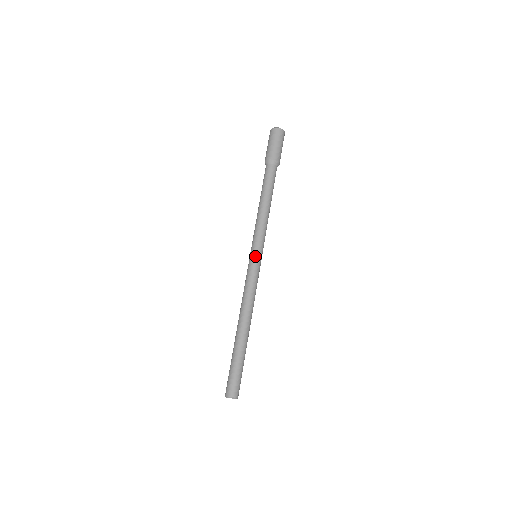
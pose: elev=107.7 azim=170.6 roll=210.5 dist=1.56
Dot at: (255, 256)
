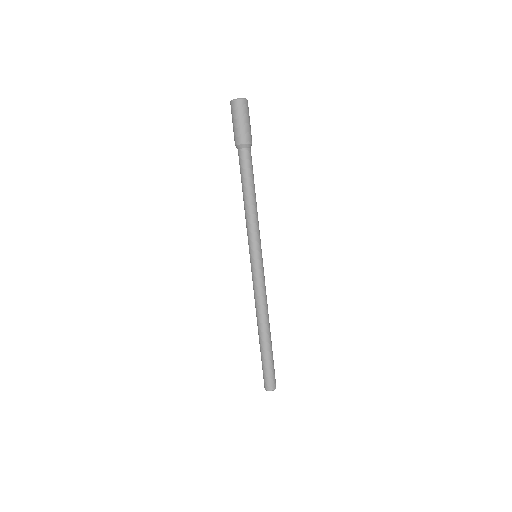
Dot at: (260, 258)
